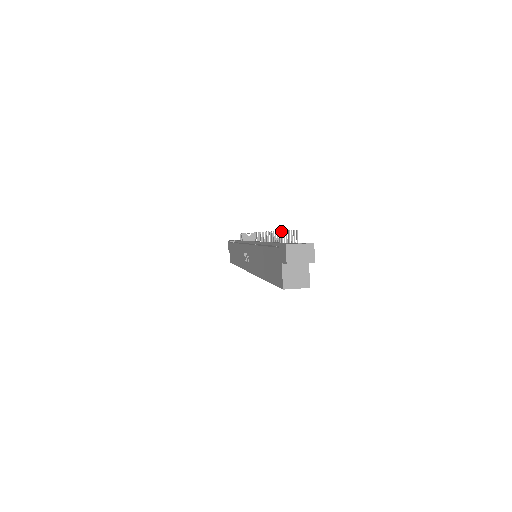
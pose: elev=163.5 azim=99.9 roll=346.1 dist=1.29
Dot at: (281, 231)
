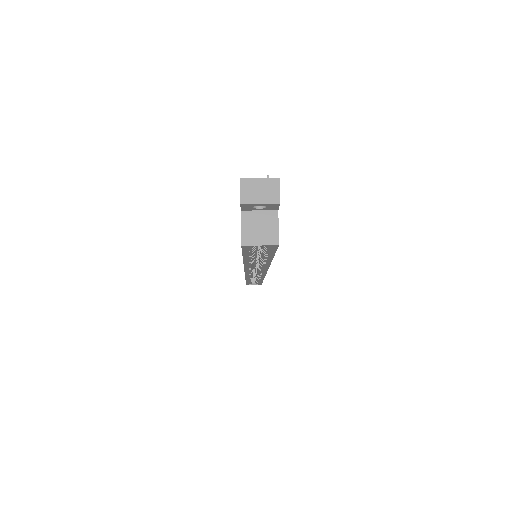
Dot at: occluded
